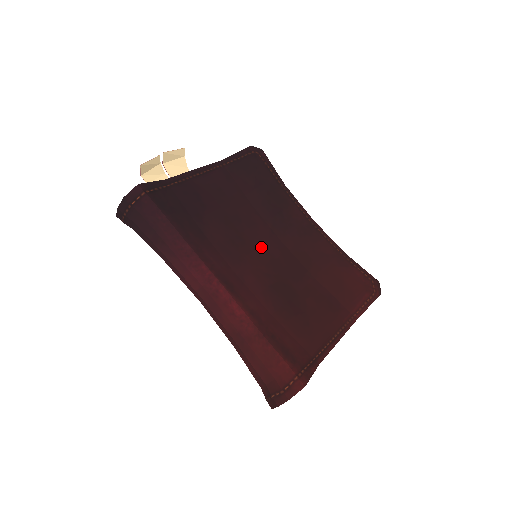
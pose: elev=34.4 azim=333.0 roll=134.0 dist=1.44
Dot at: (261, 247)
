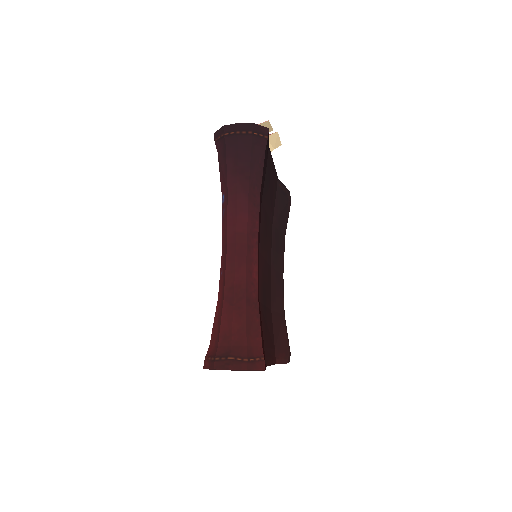
Dot at: (267, 254)
